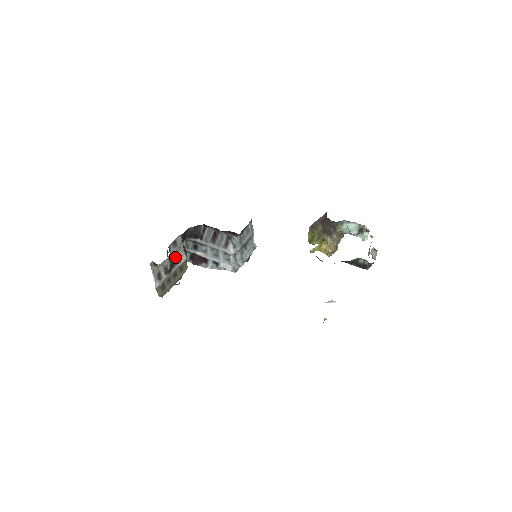
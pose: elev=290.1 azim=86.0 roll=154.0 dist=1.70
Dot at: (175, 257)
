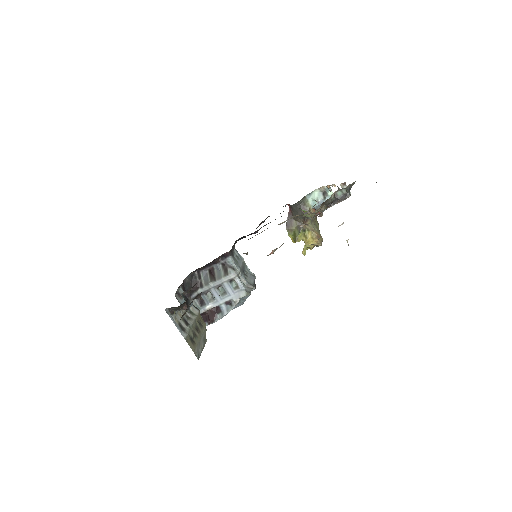
Dot at: (185, 291)
